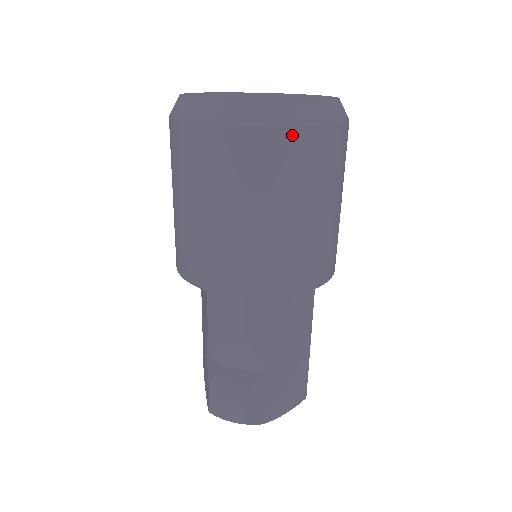
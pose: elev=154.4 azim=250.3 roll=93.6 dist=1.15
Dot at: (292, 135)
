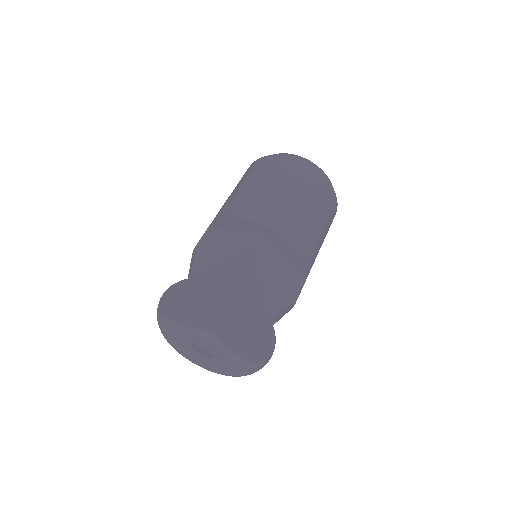
Dot at: (260, 160)
